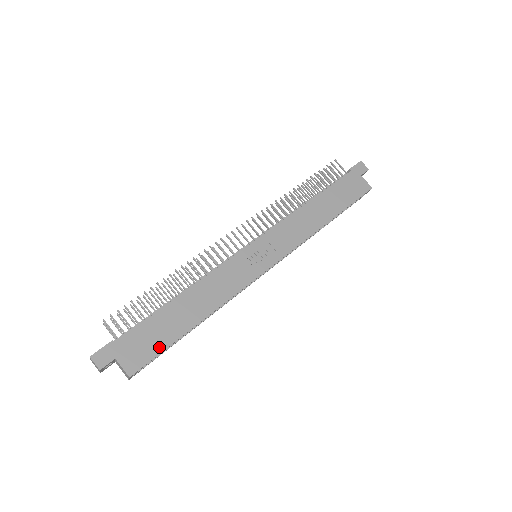
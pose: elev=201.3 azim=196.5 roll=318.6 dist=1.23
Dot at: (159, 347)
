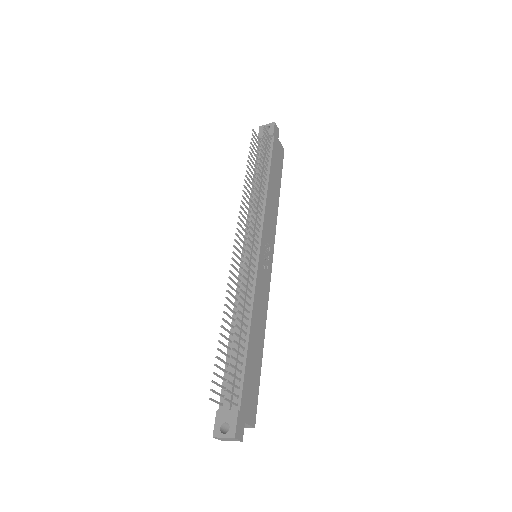
Dot at: (257, 387)
